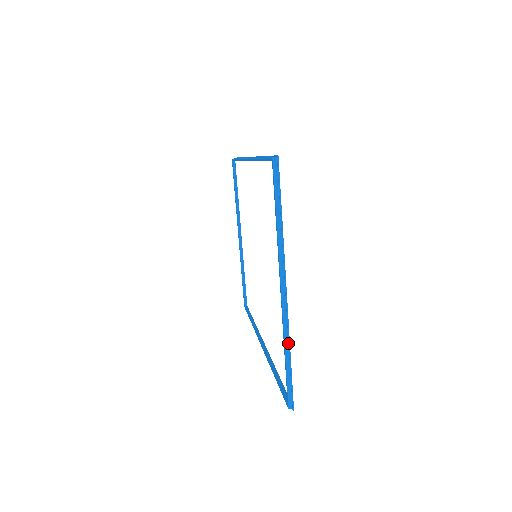
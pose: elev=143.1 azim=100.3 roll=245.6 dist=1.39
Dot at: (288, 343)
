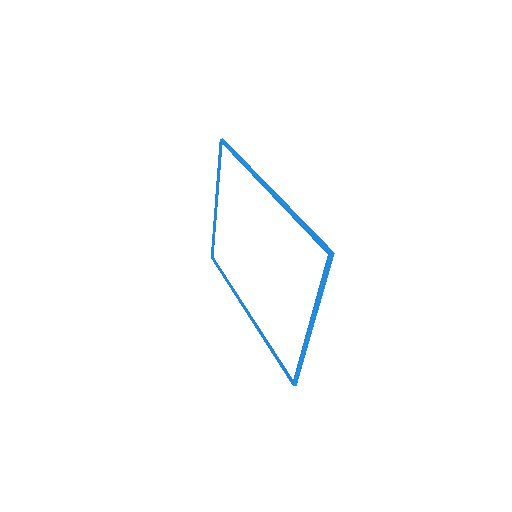
Dot at: (304, 354)
